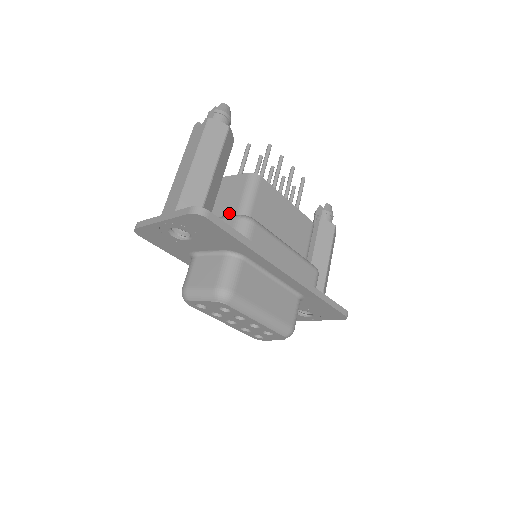
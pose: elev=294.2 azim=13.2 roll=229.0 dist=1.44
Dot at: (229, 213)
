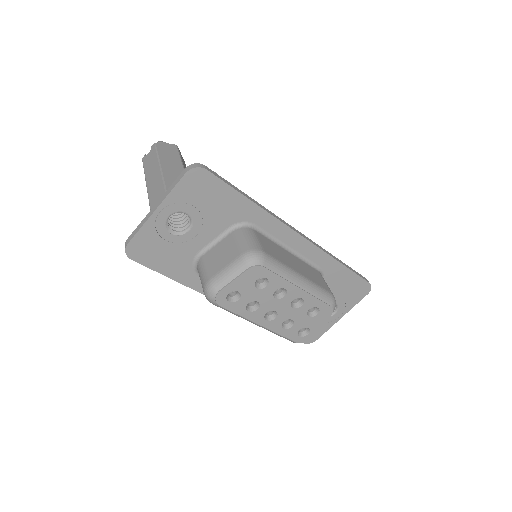
Dot at: occluded
